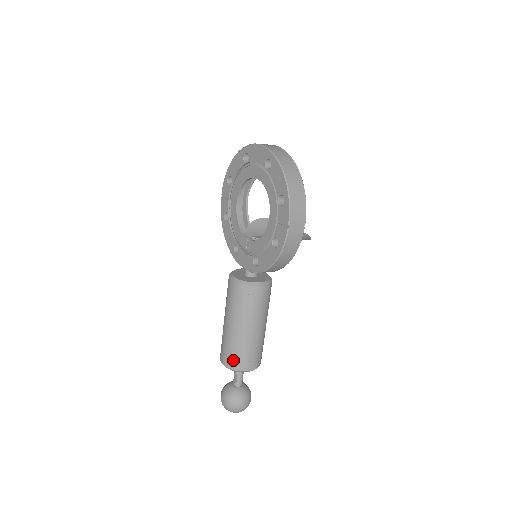
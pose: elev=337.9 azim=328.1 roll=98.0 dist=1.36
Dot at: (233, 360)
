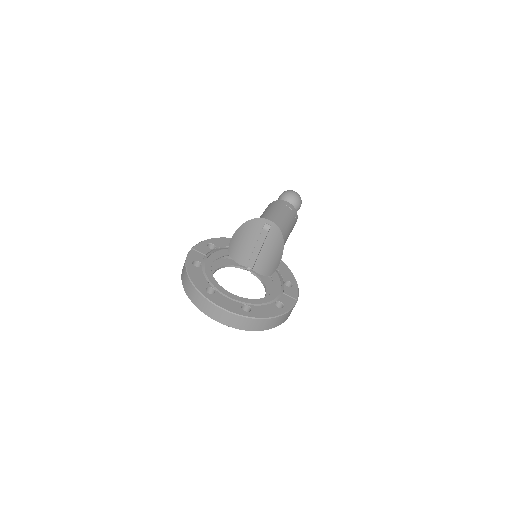
Dot at: occluded
